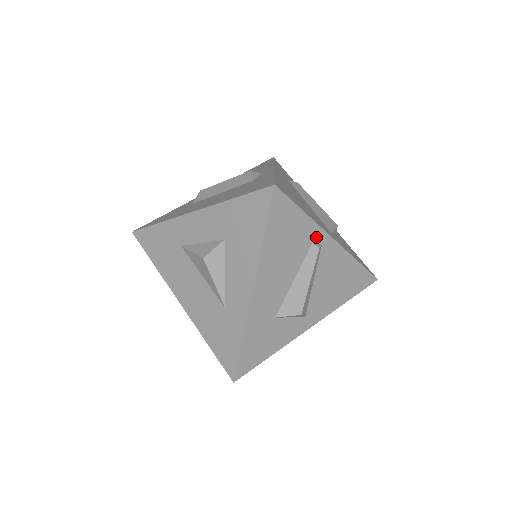
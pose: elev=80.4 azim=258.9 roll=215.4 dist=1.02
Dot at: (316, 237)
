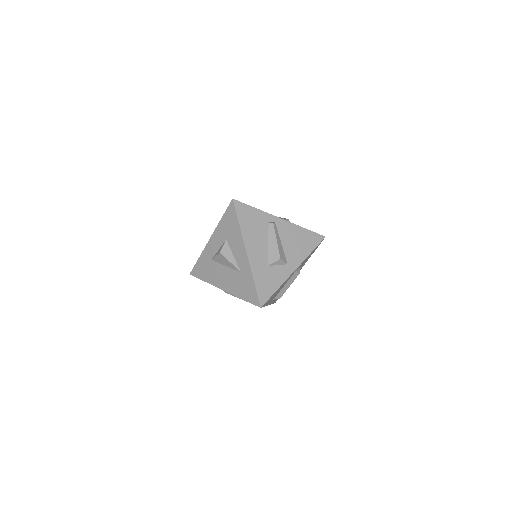
Dot at: (269, 219)
